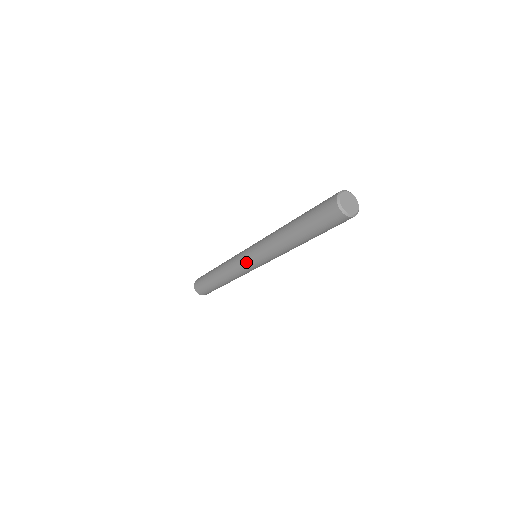
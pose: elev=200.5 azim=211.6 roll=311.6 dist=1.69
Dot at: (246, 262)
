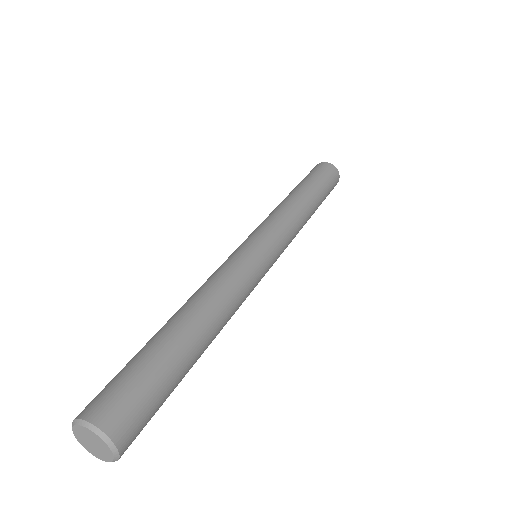
Dot at: occluded
